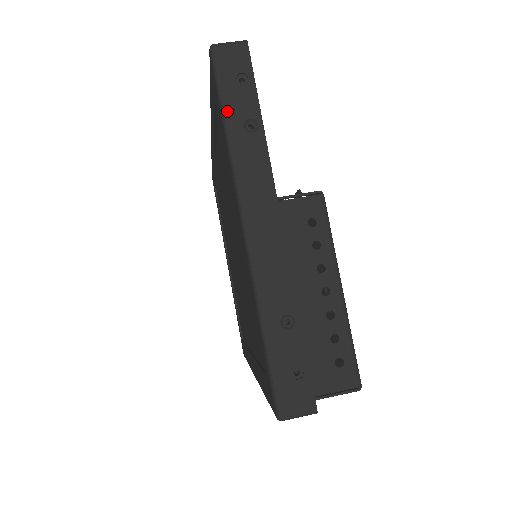
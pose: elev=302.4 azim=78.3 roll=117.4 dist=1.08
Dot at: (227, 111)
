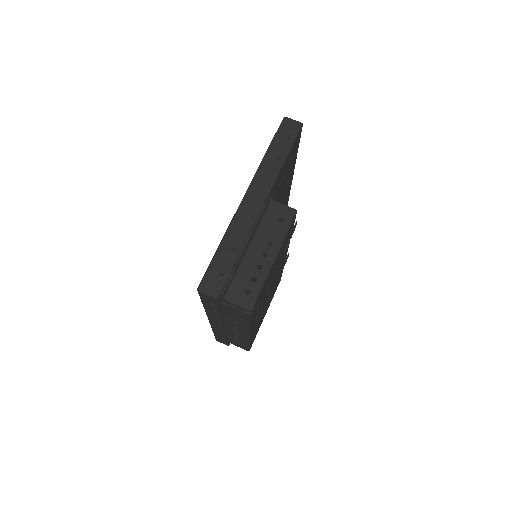
Dot at: (272, 146)
